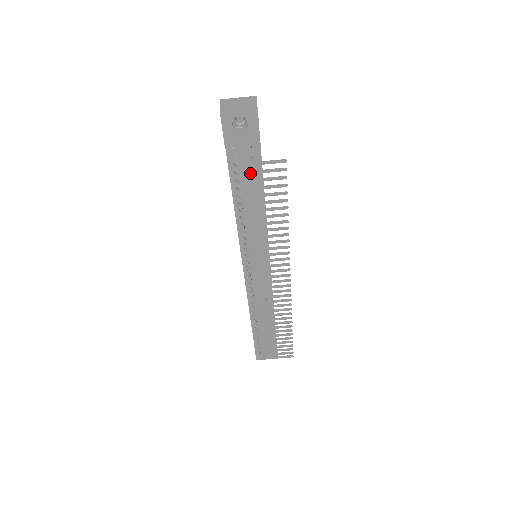
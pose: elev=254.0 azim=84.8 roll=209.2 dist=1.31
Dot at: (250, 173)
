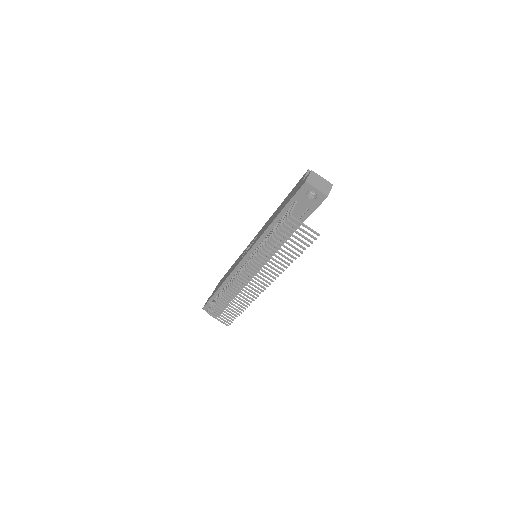
Dot at: (294, 225)
